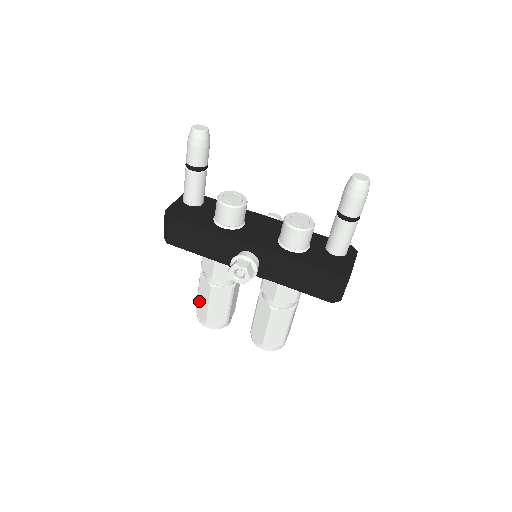
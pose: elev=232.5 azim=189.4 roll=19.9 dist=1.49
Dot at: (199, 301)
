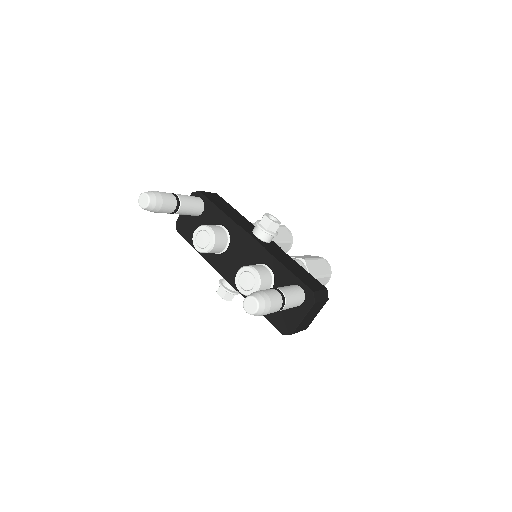
Dot at: occluded
